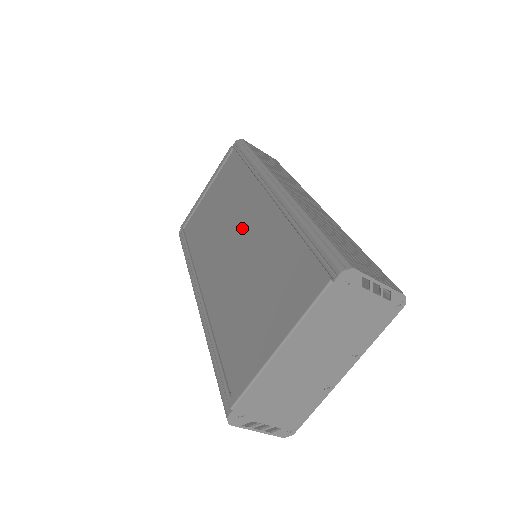
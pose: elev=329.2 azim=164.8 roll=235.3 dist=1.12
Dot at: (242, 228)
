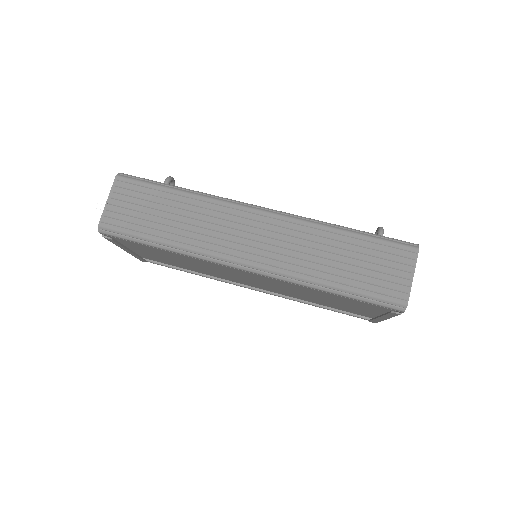
Dot at: (242, 275)
